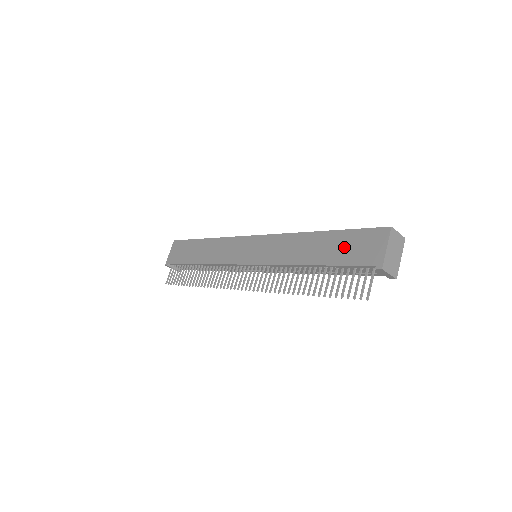
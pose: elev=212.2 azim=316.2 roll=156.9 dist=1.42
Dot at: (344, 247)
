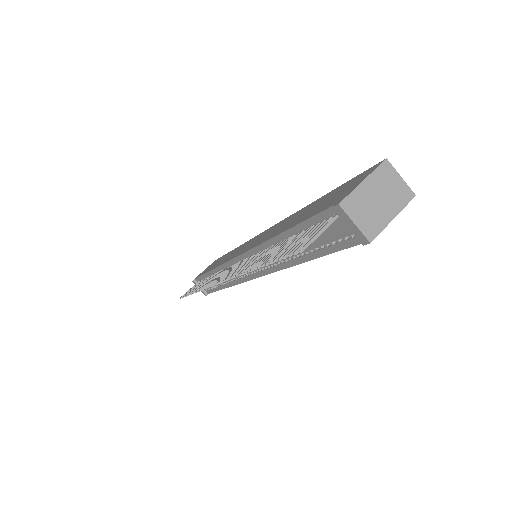
Dot at: (322, 202)
